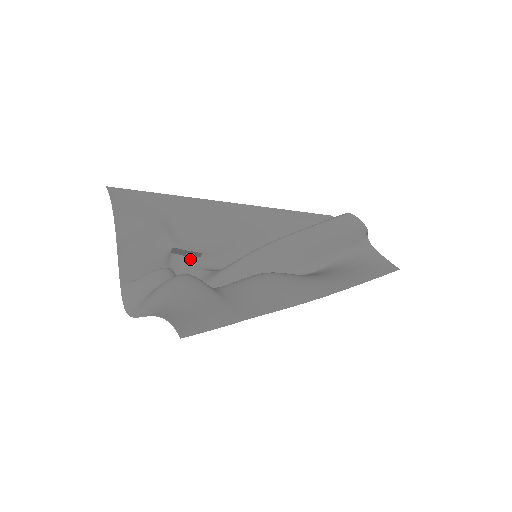
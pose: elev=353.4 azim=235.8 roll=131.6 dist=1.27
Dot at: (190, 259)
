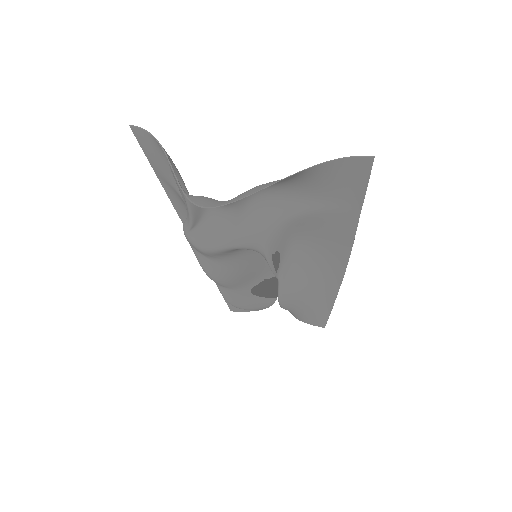
Dot at: occluded
